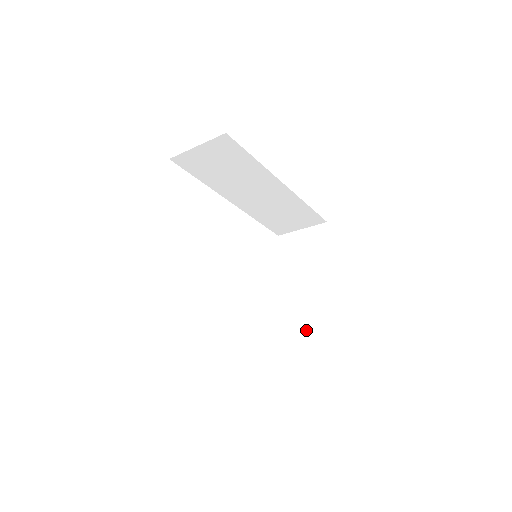
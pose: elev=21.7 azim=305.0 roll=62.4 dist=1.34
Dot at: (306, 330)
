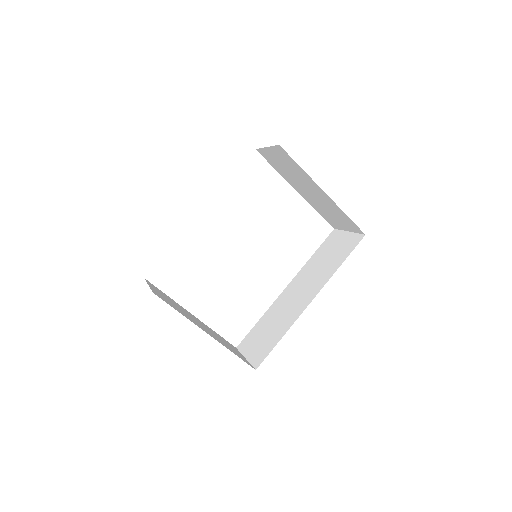
Dot at: (340, 222)
